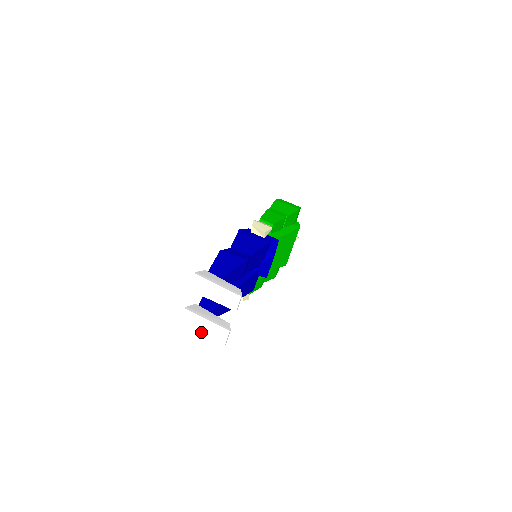
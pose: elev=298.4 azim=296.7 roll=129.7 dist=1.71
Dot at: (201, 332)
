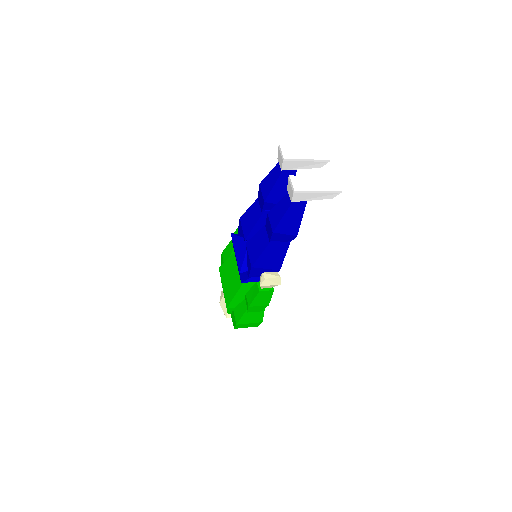
Dot at: (317, 190)
